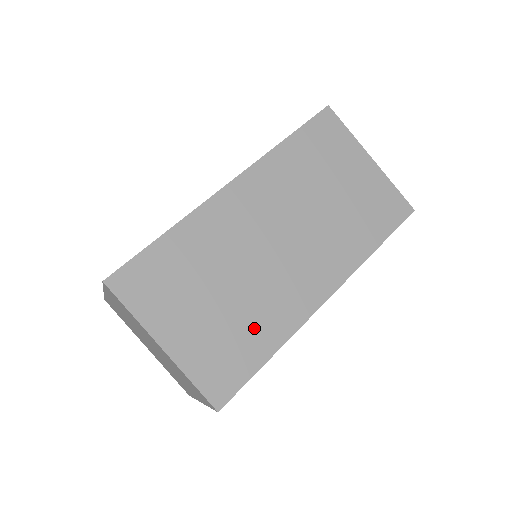
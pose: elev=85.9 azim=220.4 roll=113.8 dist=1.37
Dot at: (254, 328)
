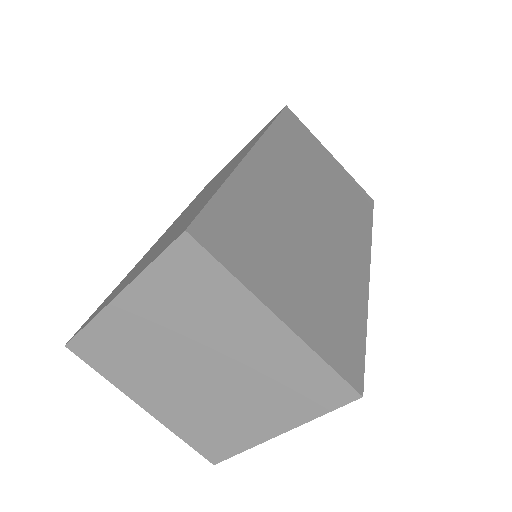
Dot at: (340, 295)
